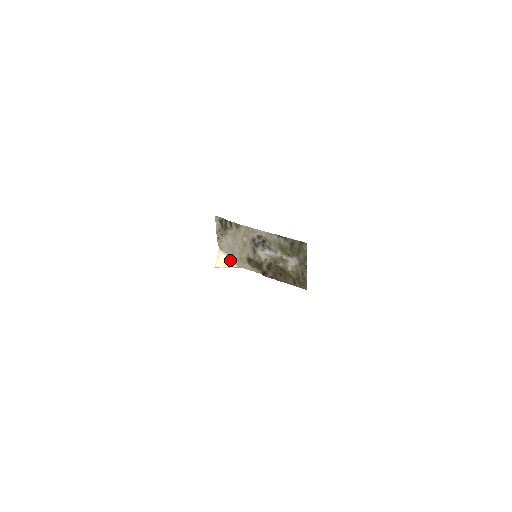
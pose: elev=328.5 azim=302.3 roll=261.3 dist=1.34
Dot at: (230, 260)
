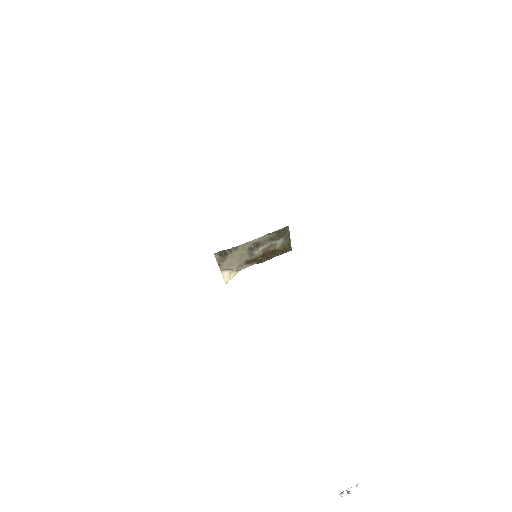
Dot at: (231, 272)
